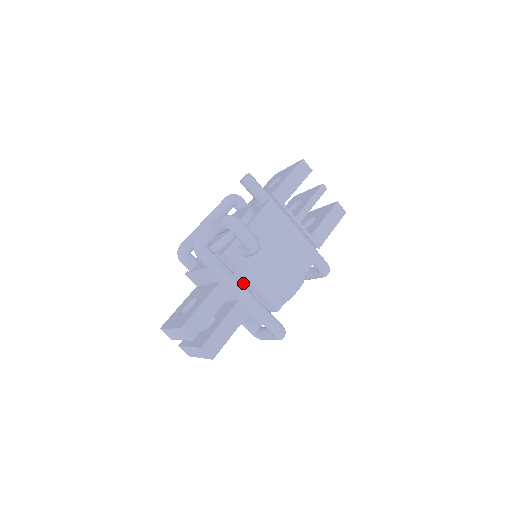
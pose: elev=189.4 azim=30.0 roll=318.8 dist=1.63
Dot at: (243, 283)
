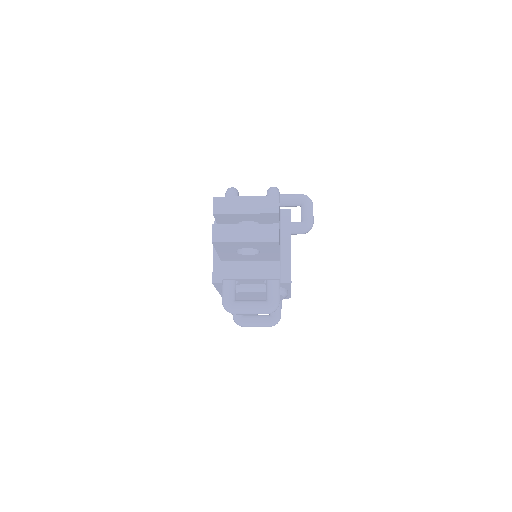
Dot at: occluded
